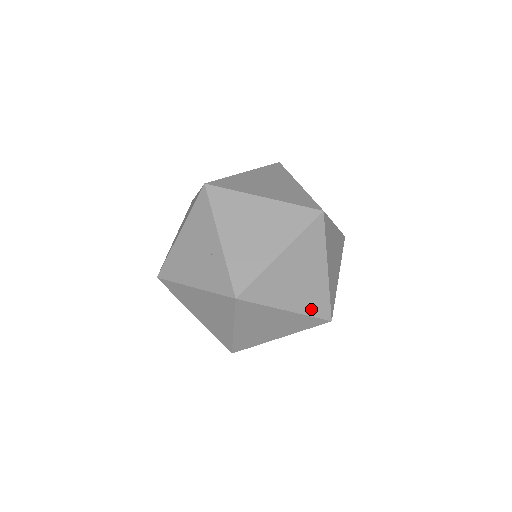
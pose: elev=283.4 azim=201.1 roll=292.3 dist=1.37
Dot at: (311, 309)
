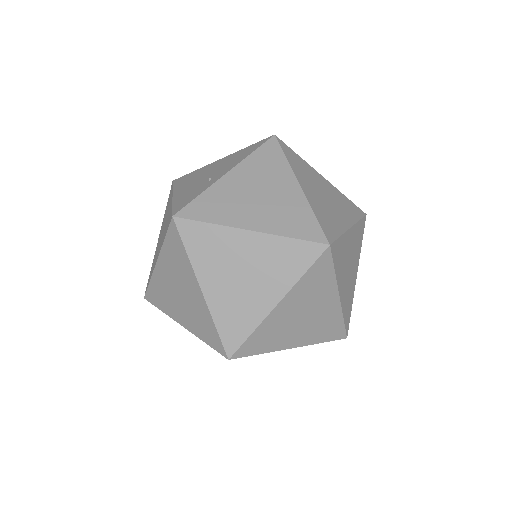
Dot at: (223, 320)
